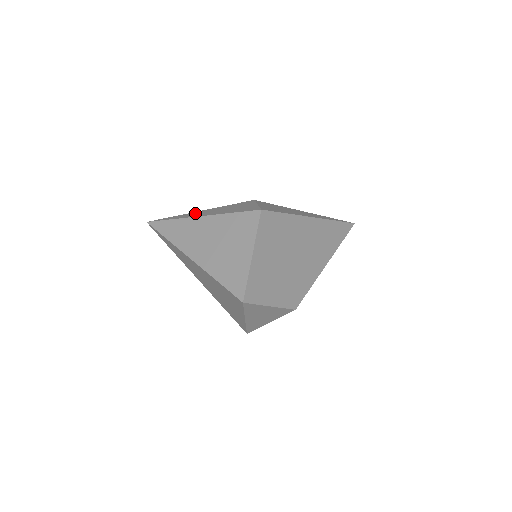
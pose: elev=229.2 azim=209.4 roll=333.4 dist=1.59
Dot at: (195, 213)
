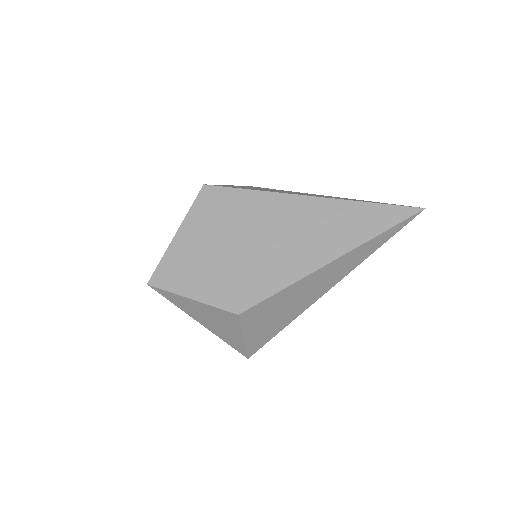
Dot at: occluded
